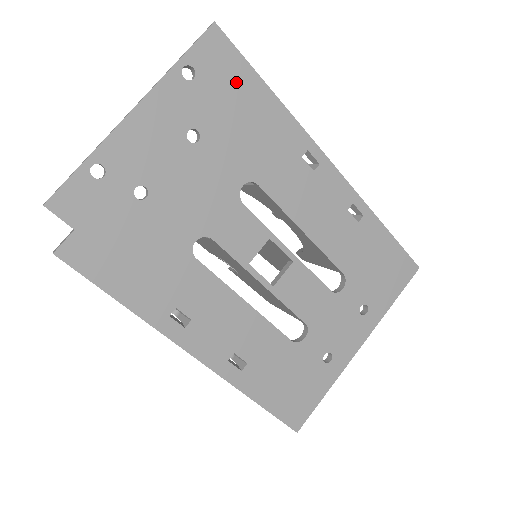
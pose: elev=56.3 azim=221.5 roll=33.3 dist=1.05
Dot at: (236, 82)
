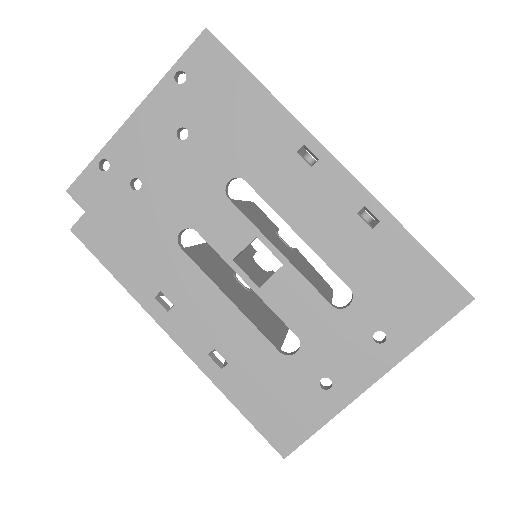
Dot at: (225, 81)
